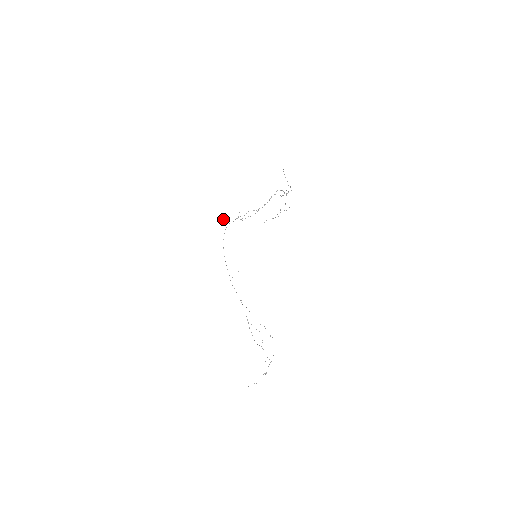
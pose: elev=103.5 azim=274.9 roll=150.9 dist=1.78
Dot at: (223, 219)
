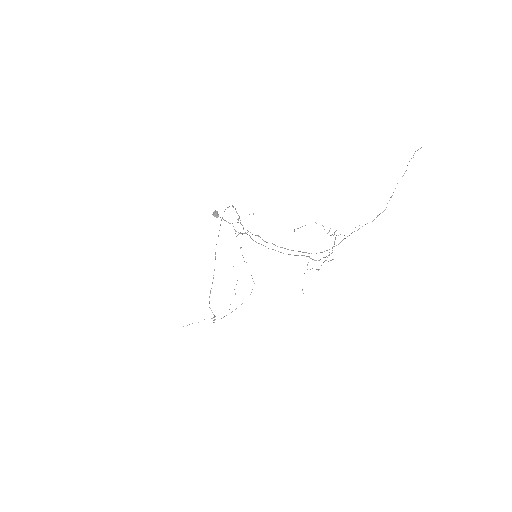
Dot at: (218, 216)
